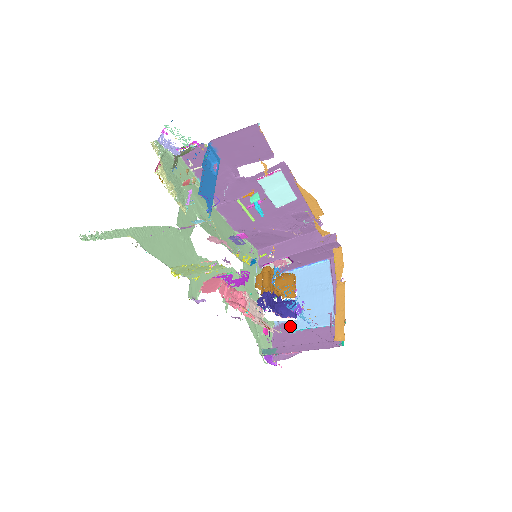
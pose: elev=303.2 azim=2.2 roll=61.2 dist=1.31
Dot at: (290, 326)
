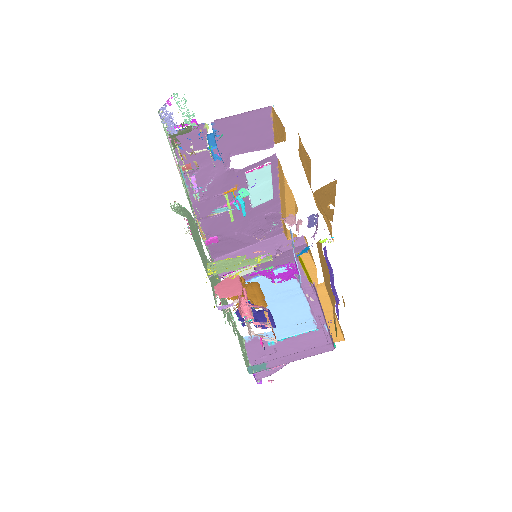
Dot at: (266, 338)
